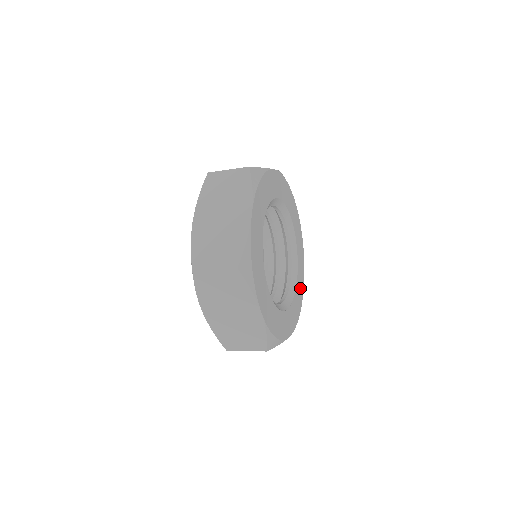
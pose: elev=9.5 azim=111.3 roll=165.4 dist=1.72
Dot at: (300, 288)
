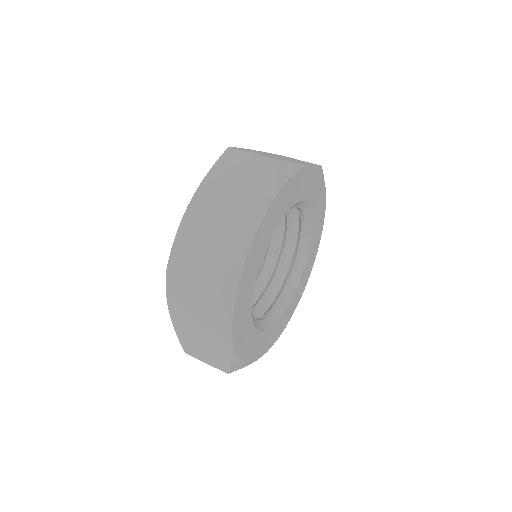
Dot at: (295, 300)
